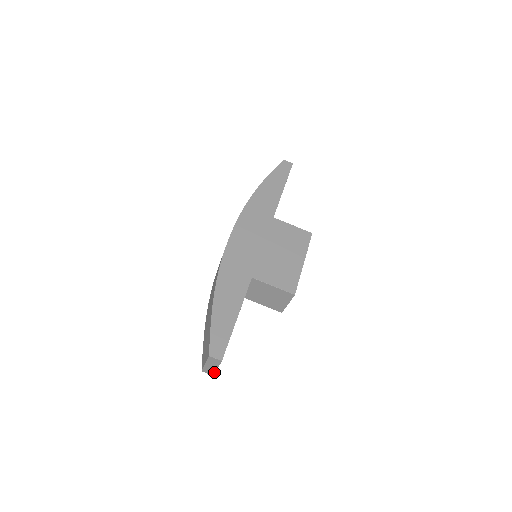
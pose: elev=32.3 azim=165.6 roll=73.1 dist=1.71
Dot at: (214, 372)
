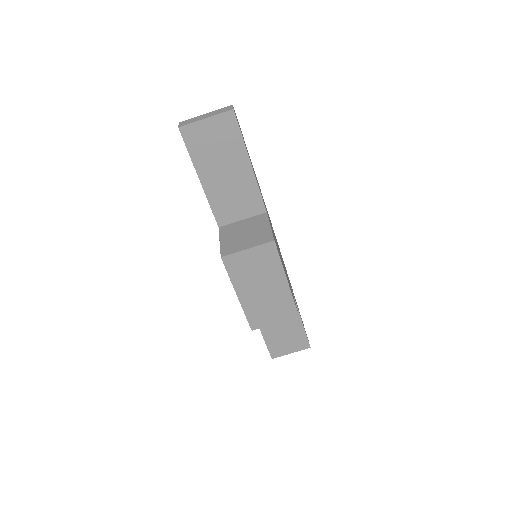
Dot at: (191, 123)
